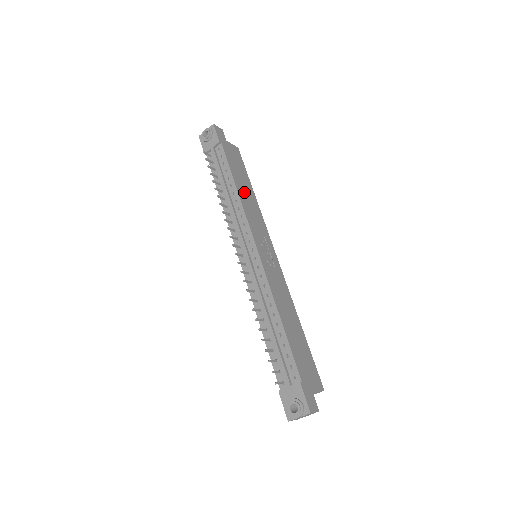
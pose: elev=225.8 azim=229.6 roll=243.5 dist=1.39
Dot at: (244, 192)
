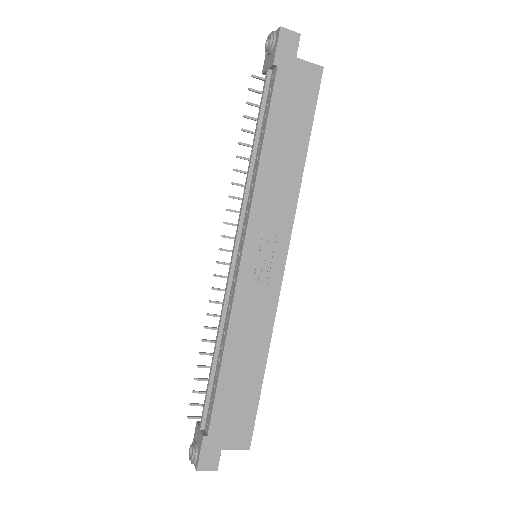
Dot at: (277, 158)
